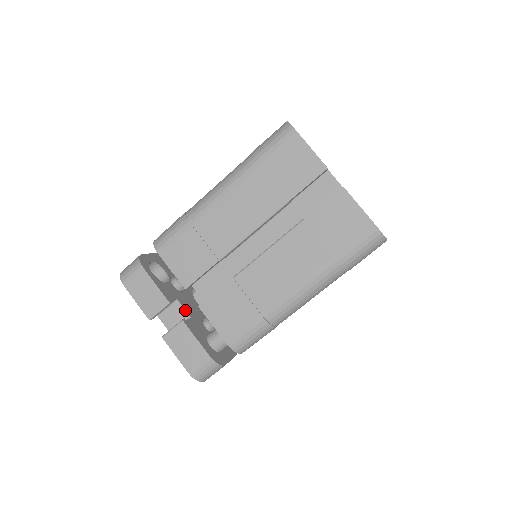
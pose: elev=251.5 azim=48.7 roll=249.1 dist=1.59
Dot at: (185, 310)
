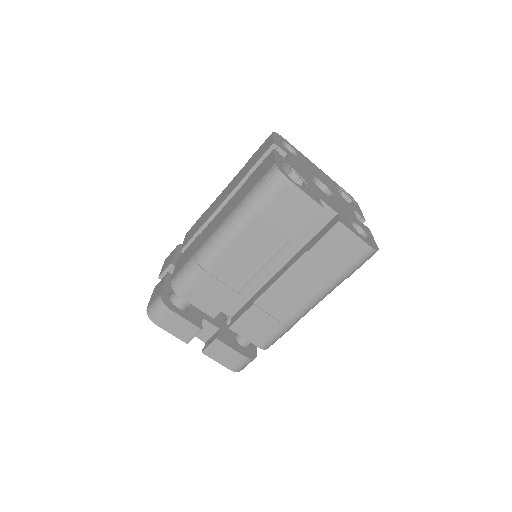
Dot at: (213, 324)
